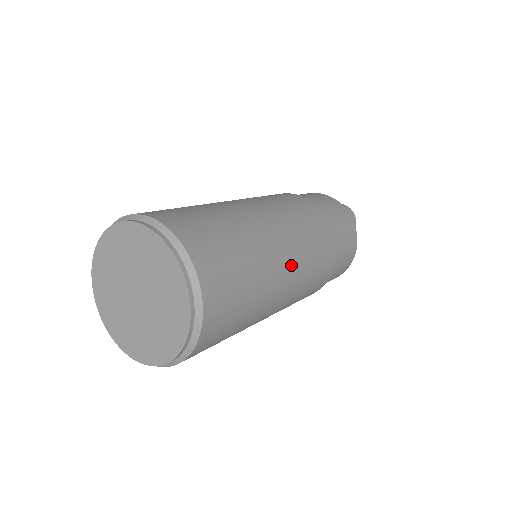
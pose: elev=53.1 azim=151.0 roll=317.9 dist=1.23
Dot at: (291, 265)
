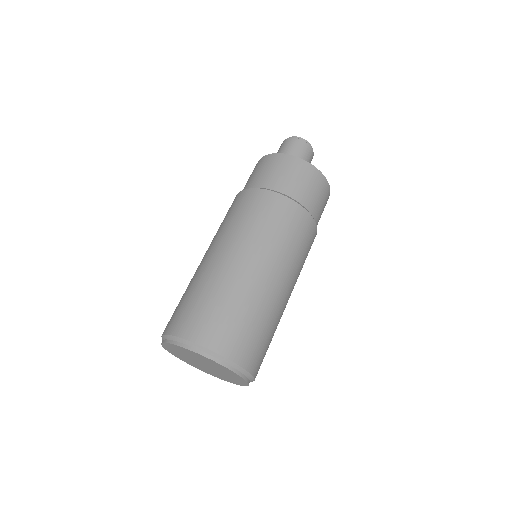
Dot at: (263, 262)
